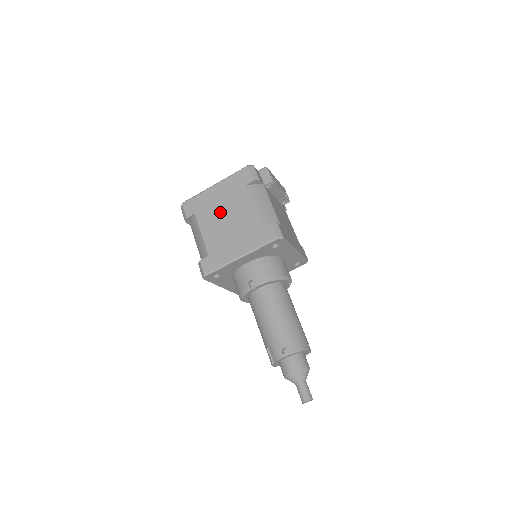
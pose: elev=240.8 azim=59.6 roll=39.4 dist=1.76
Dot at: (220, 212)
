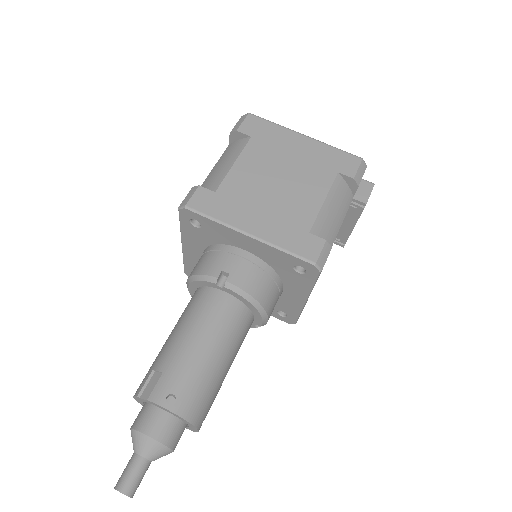
Dot at: (281, 166)
